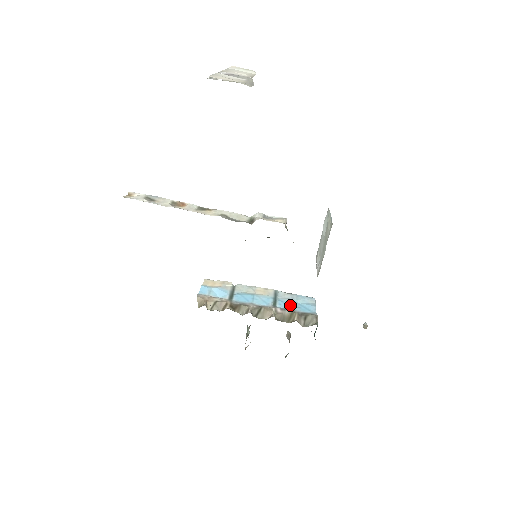
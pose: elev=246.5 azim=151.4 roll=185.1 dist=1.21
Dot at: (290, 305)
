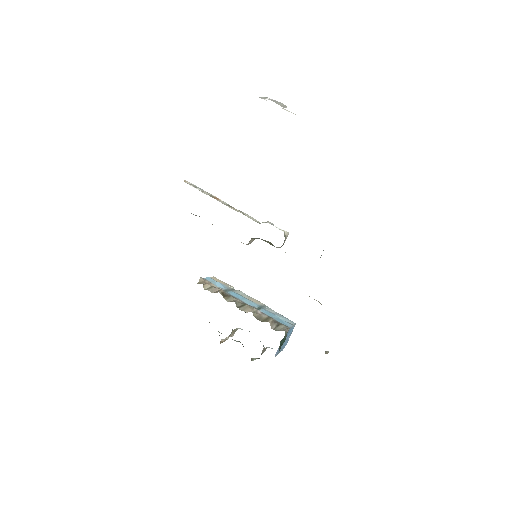
Dot at: (271, 315)
